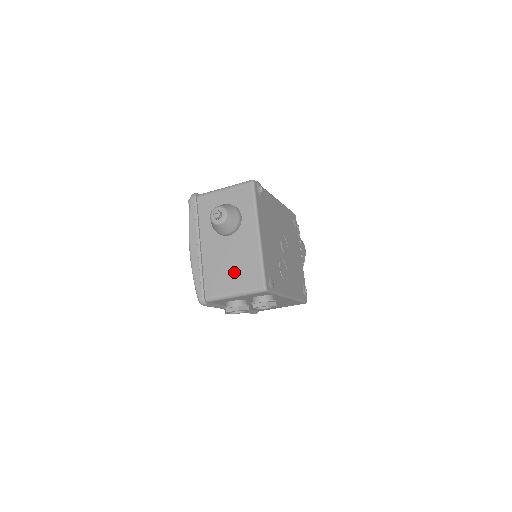
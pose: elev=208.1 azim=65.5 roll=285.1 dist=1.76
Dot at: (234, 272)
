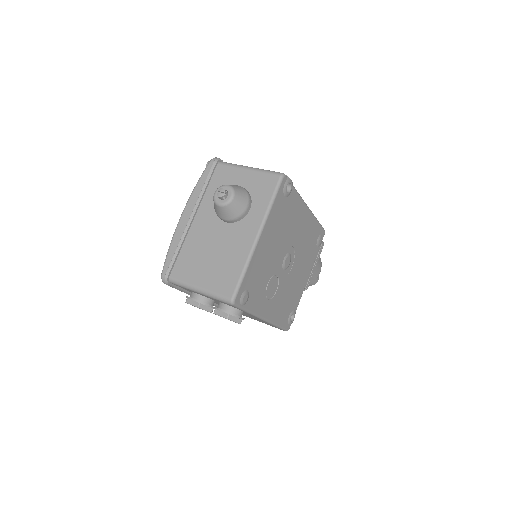
Dot at: (211, 265)
